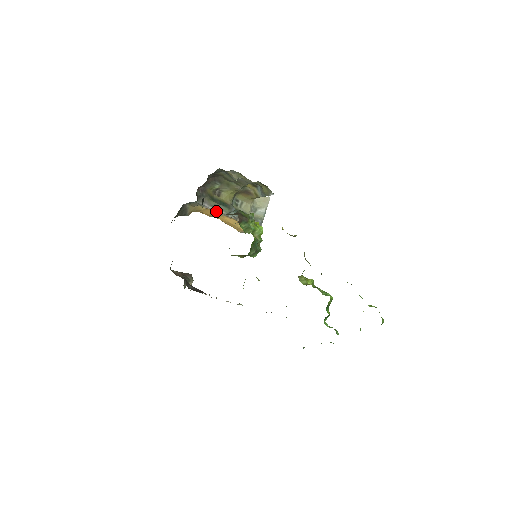
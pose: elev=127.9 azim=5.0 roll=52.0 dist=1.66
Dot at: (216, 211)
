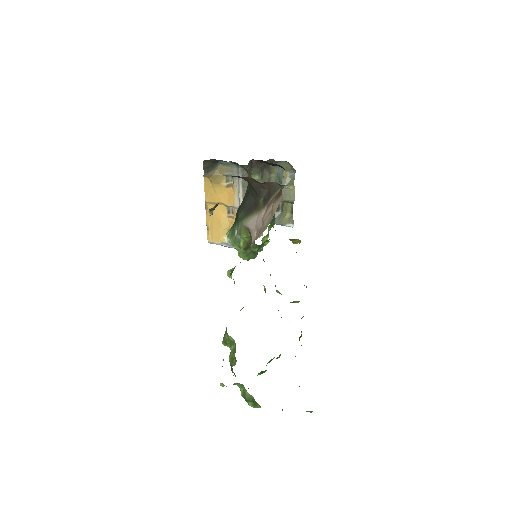
Dot at: (237, 195)
